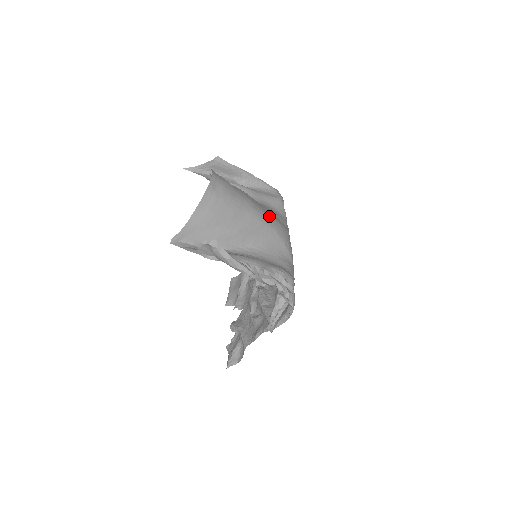
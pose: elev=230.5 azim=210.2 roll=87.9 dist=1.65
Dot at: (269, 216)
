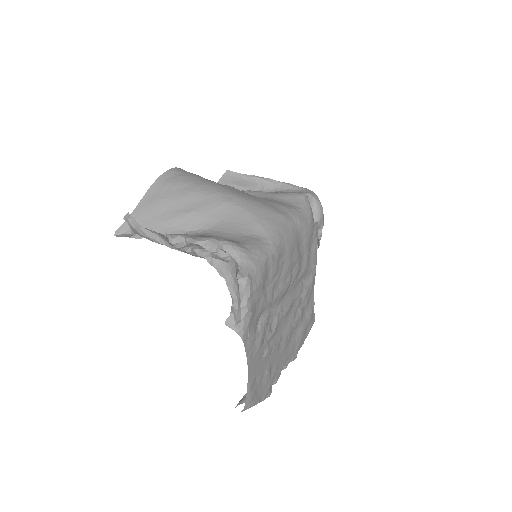
Dot at: (245, 198)
